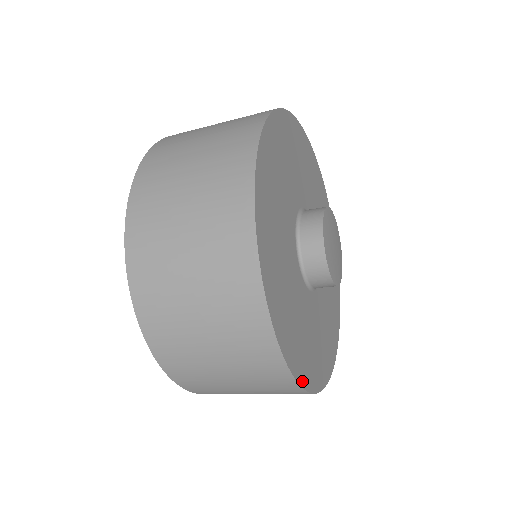
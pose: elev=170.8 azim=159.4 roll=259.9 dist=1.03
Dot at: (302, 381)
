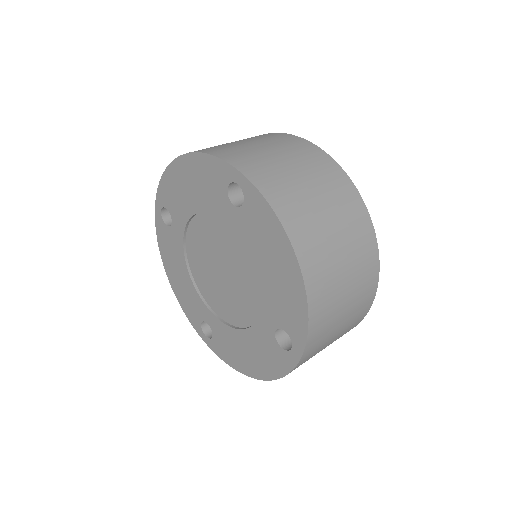
Dot at: (372, 239)
